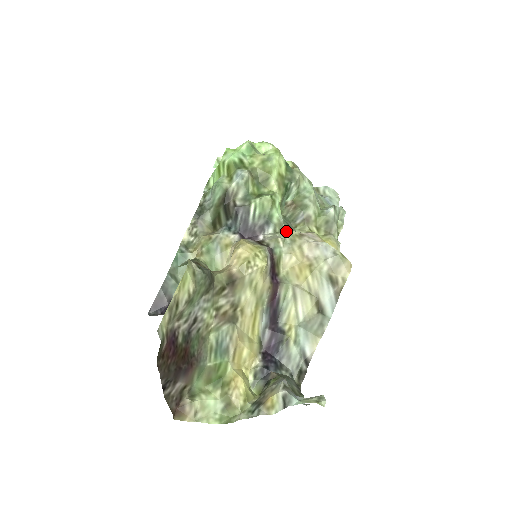
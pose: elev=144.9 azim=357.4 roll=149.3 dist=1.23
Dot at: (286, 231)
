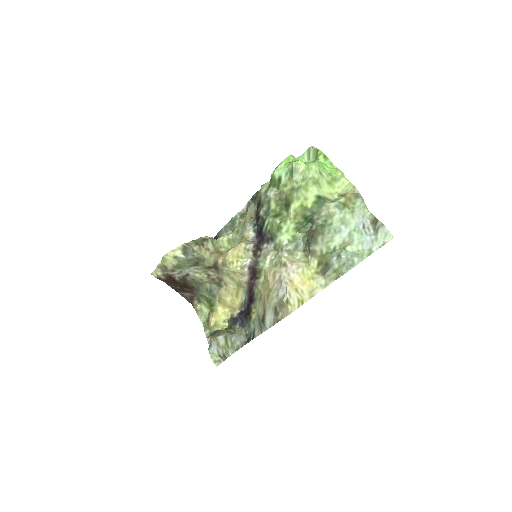
Dot at: (280, 253)
